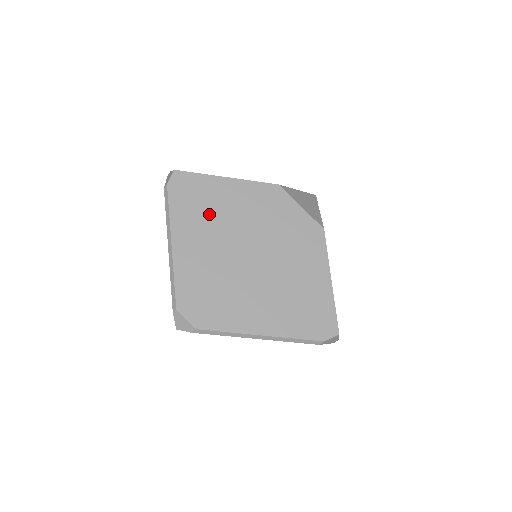
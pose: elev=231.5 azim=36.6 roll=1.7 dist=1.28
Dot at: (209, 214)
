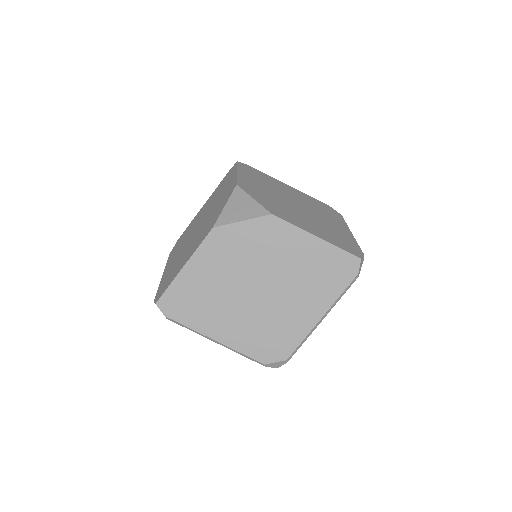
Dot at: (206, 299)
